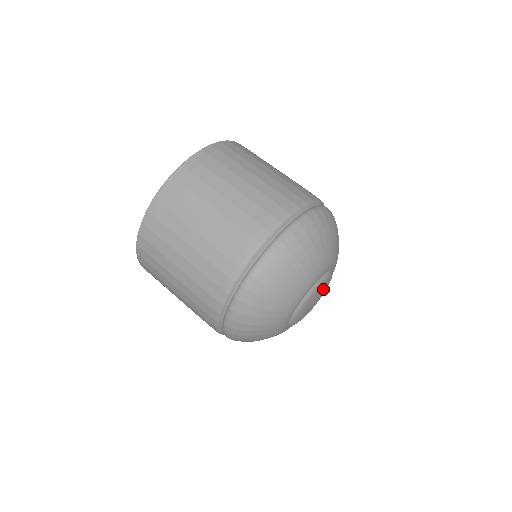
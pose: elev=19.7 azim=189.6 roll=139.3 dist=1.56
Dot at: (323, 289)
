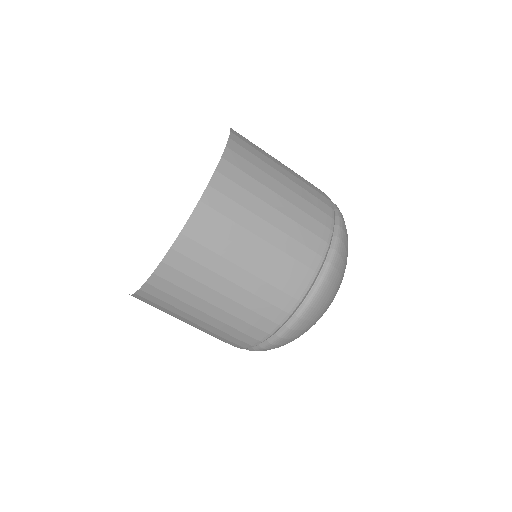
Dot at: occluded
